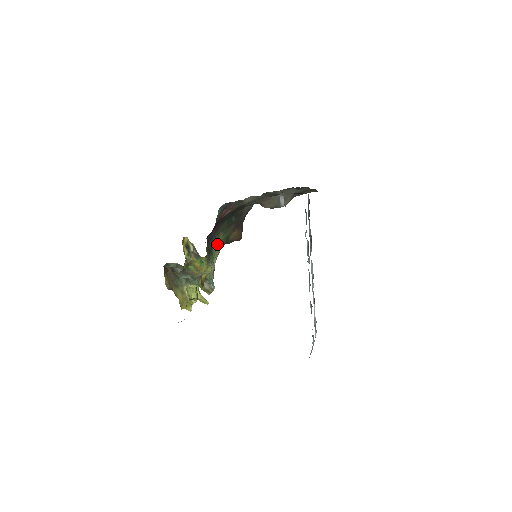
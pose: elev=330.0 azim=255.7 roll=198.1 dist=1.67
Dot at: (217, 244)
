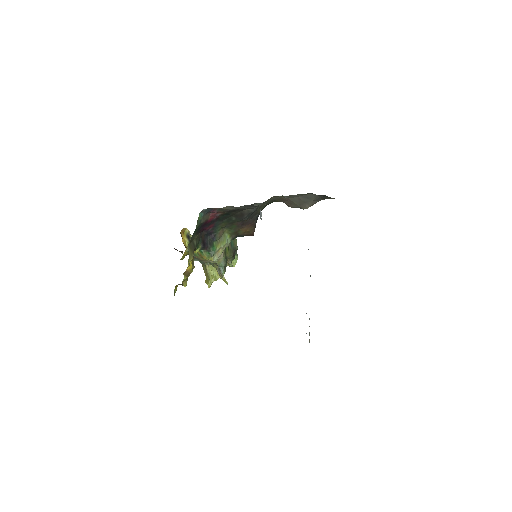
Dot at: (222, 237)
